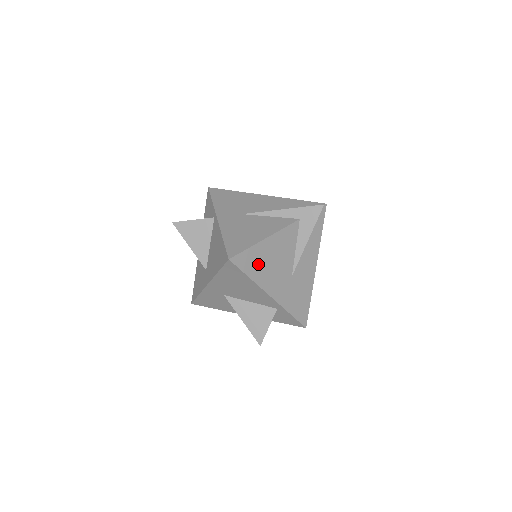
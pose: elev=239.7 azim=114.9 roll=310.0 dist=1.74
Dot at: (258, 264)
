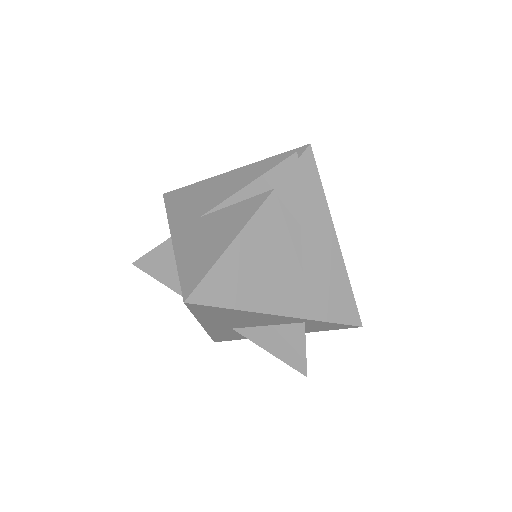
Dot at: (237, 284)
